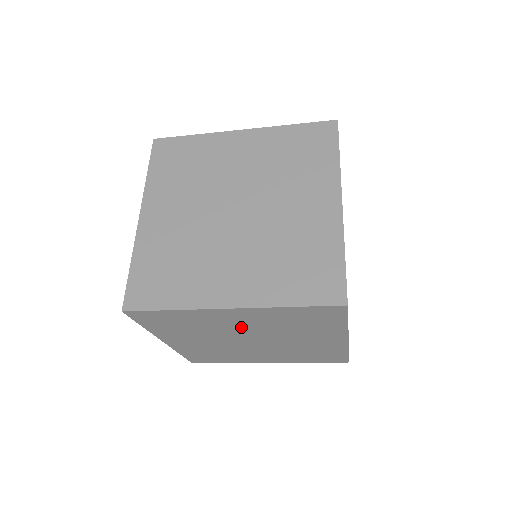
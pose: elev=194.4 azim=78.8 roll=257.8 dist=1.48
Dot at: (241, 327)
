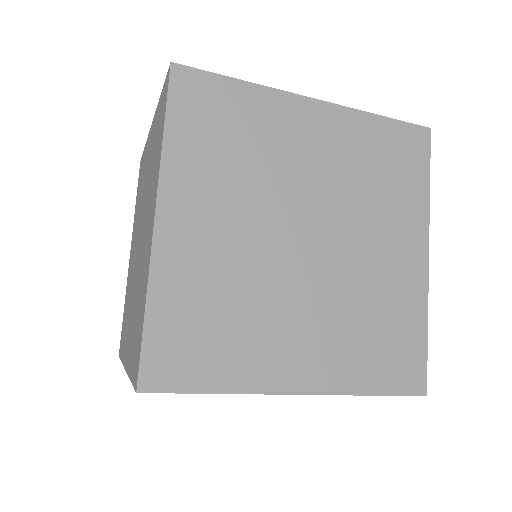
Dot at: occluded
